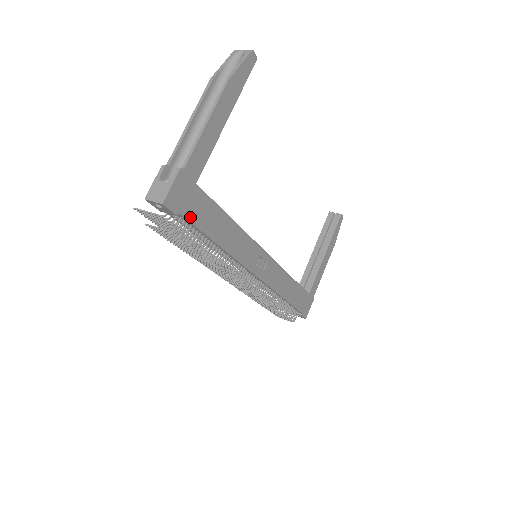
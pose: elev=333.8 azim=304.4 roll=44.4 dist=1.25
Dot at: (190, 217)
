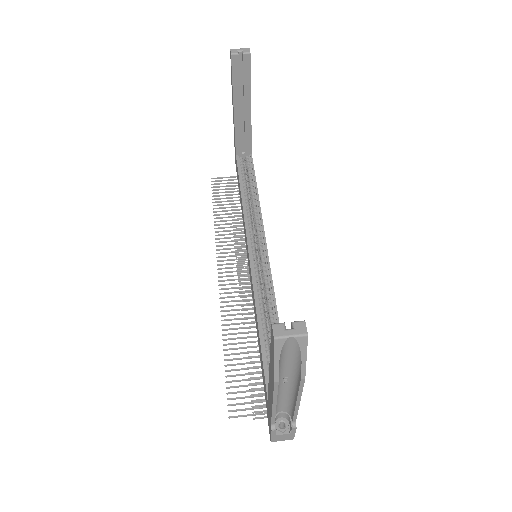
Dot at: occluded
